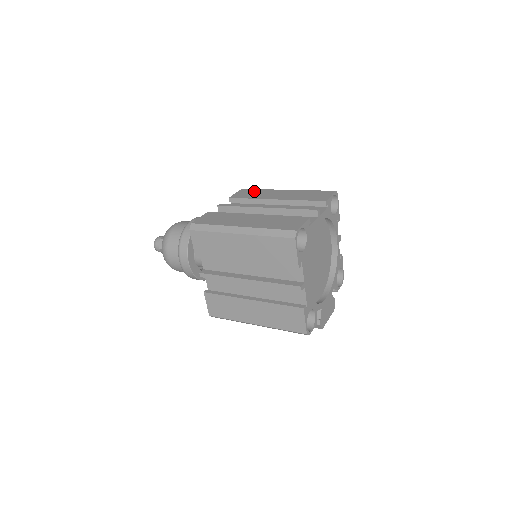
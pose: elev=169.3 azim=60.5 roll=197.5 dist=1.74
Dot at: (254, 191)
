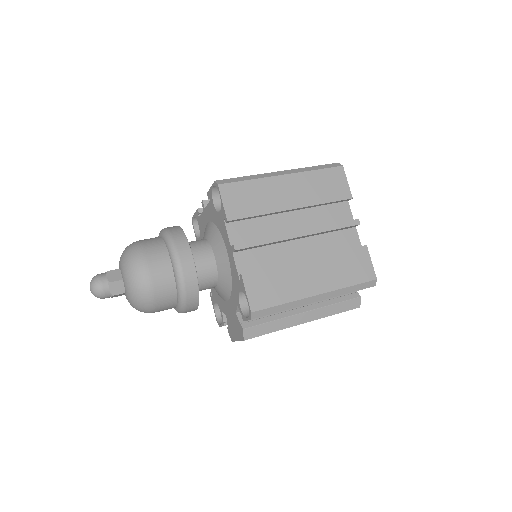
Dot at: occluded
